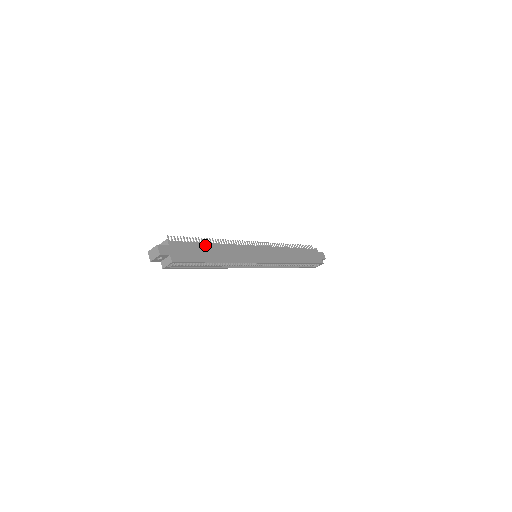
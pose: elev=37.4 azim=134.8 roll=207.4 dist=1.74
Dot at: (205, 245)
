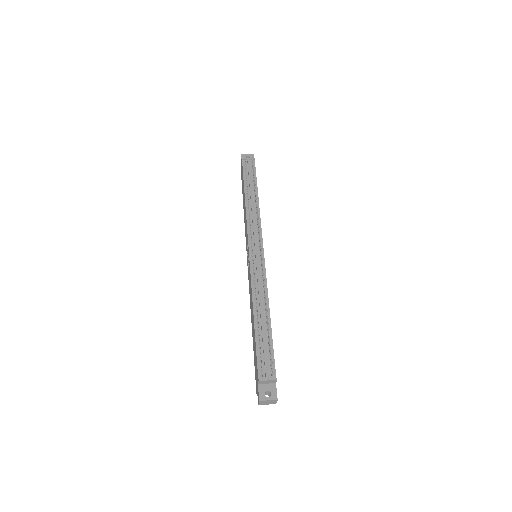
Dot at: (271, 329)
